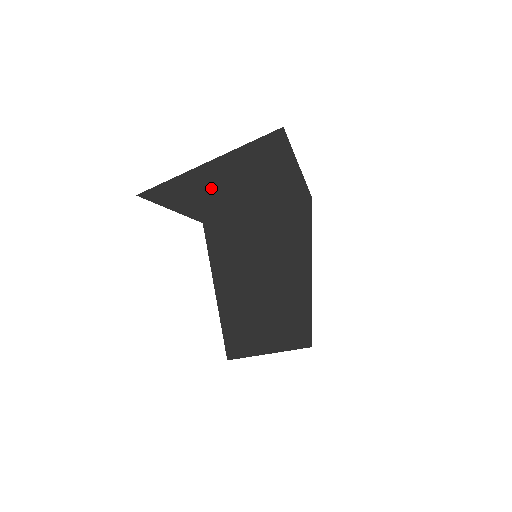
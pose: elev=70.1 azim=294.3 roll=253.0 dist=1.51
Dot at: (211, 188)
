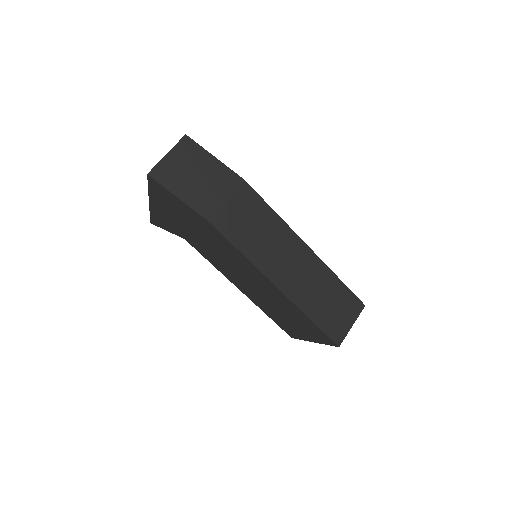
Dot at: (166, 217)
